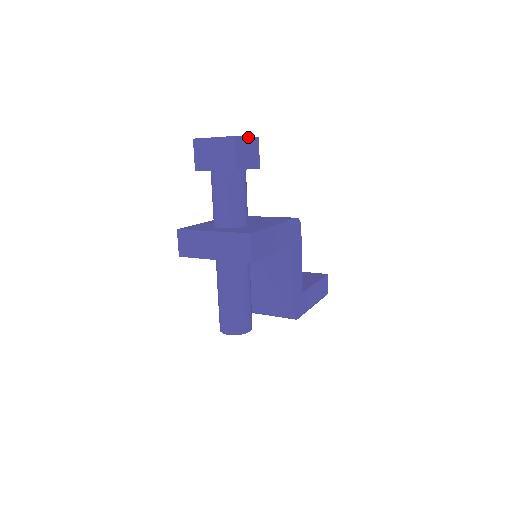
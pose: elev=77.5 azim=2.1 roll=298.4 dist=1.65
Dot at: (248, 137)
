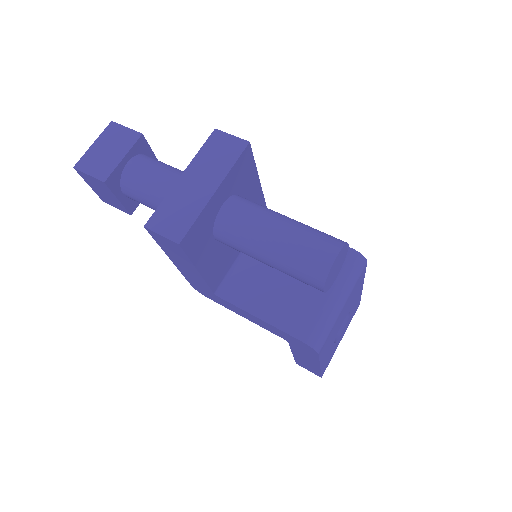
Dot at: occluded
